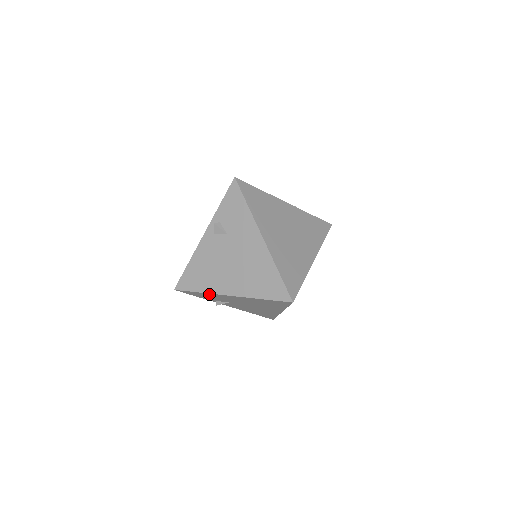
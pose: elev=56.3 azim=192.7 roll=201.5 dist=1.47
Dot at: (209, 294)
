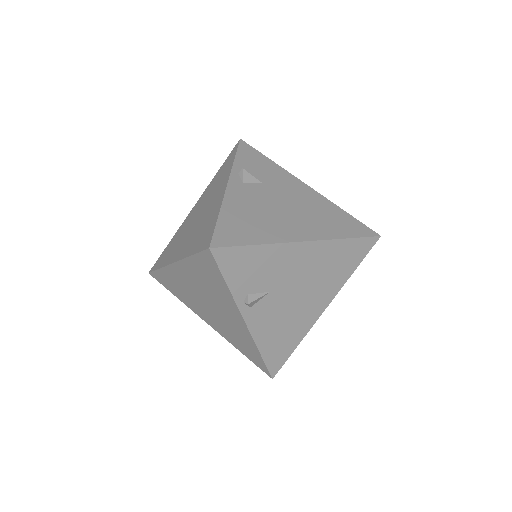
Dot at: (269, 249)
